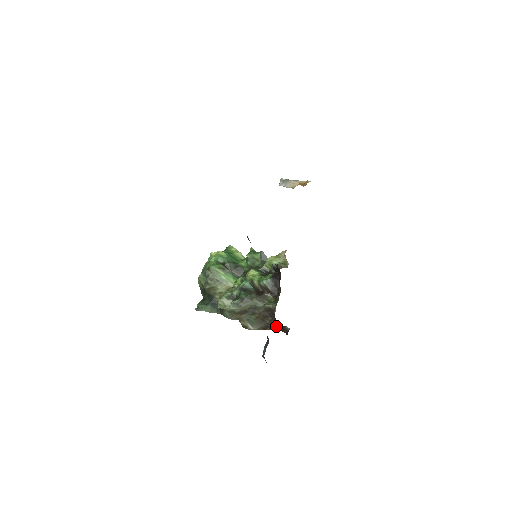
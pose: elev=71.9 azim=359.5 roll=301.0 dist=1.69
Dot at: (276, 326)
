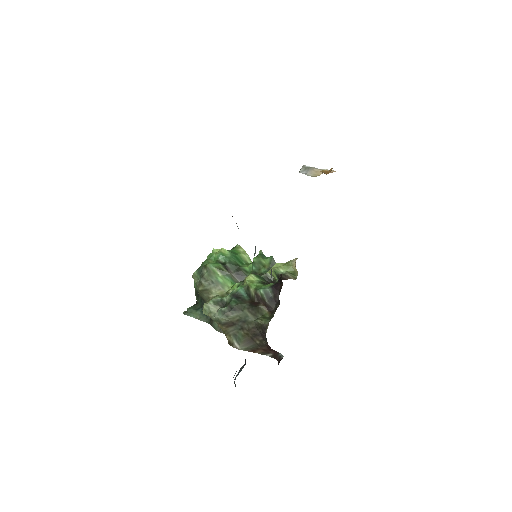
Dot at: (268, 350)
